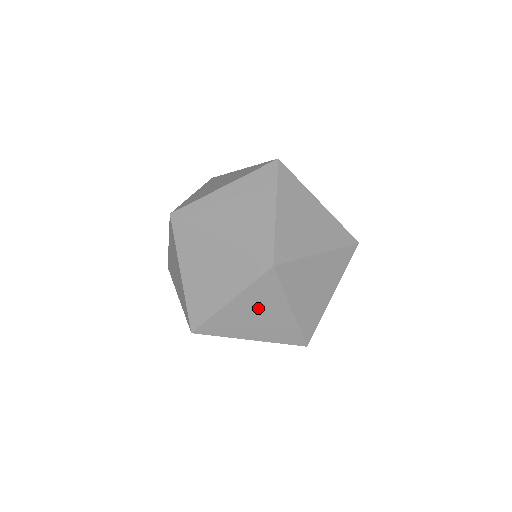
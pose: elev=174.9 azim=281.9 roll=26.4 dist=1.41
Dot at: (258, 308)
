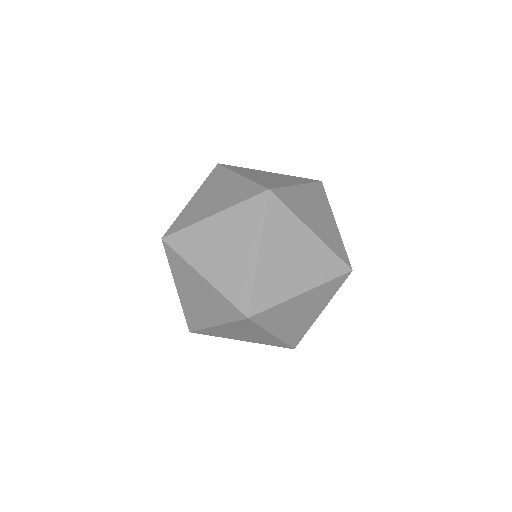
Dot at: (242, 331)
